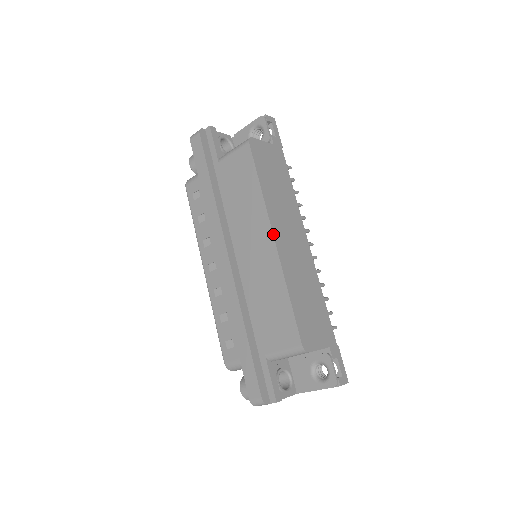
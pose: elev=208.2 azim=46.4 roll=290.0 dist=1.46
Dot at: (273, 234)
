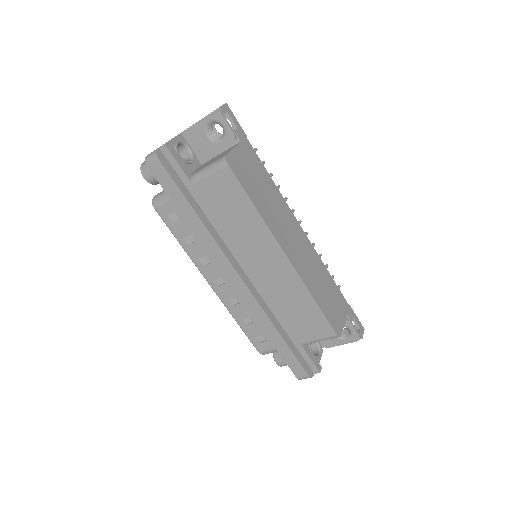
Dot at: (284, 252)
